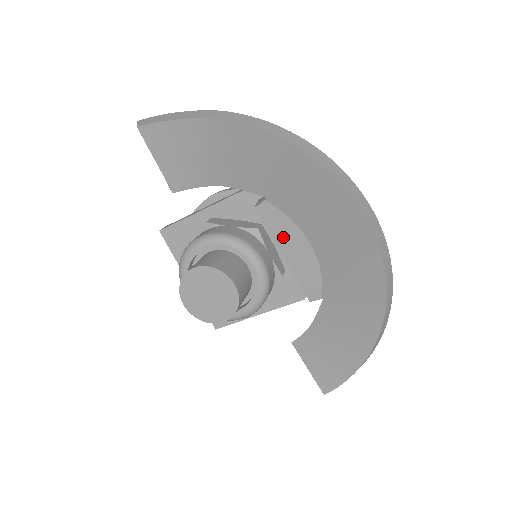
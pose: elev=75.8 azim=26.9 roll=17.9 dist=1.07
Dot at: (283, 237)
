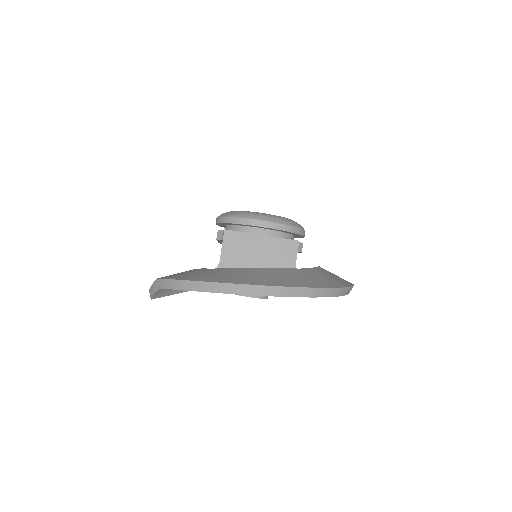
Dot at: occluded
